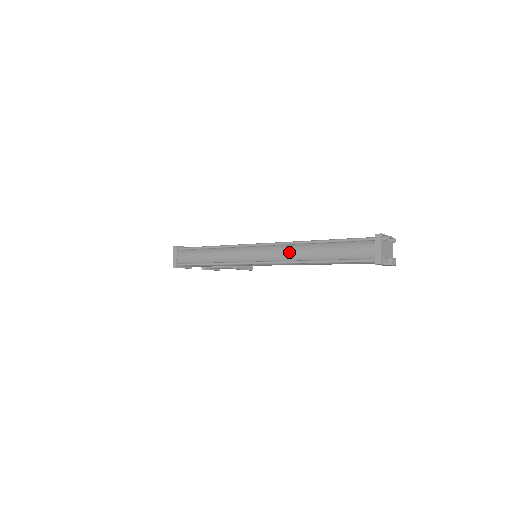
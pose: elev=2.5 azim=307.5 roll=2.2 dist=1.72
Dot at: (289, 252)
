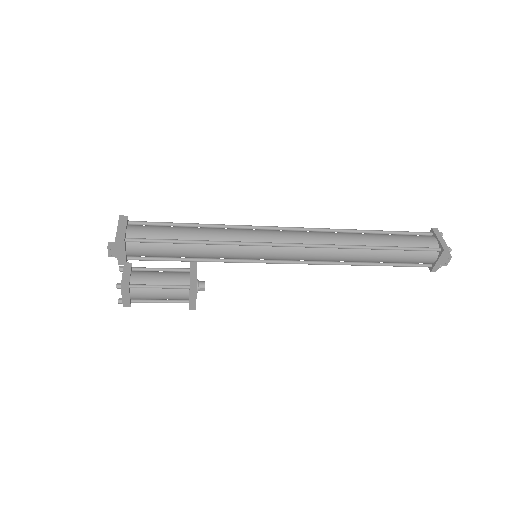
Dot at: (334, 235)
